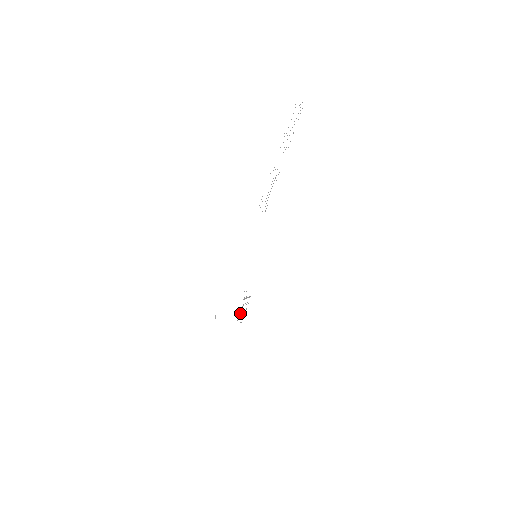
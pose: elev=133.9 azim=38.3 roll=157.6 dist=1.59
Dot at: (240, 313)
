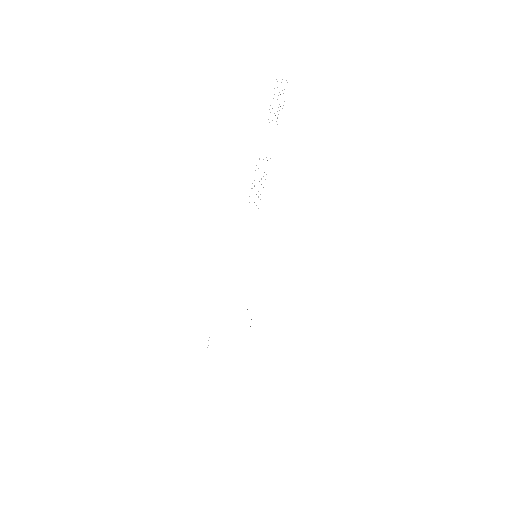
Dot at: occluded
